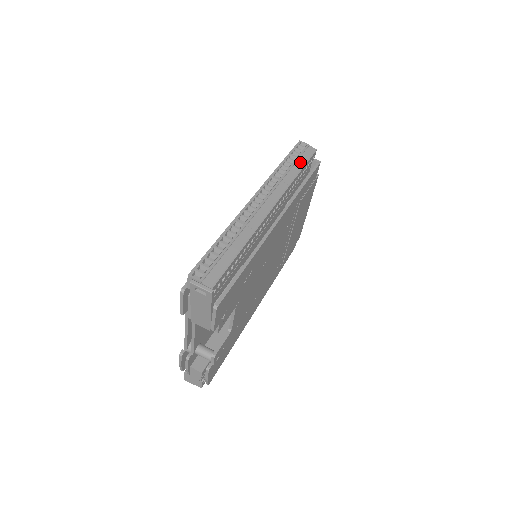
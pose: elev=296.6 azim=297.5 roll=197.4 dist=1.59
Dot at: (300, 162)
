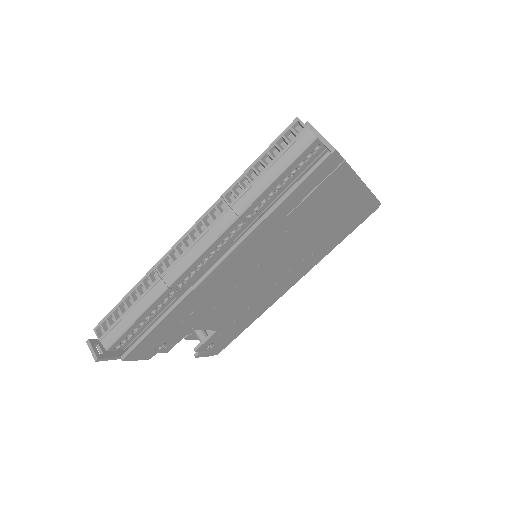
Dot at: (274, 169)
